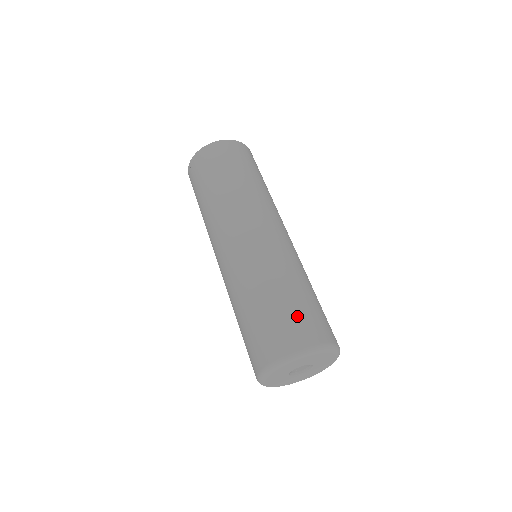
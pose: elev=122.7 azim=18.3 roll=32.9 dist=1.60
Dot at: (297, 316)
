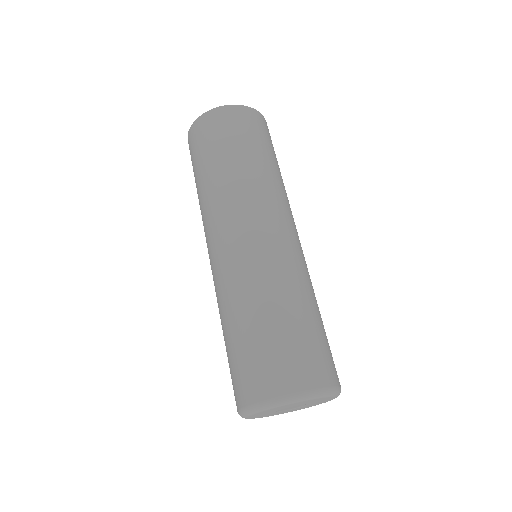
Dot at: (329, 348)
